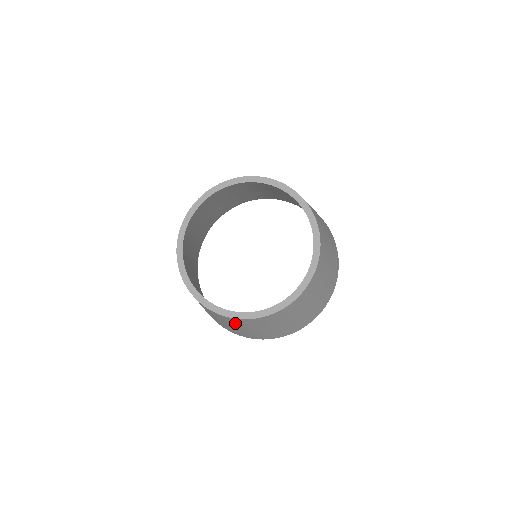
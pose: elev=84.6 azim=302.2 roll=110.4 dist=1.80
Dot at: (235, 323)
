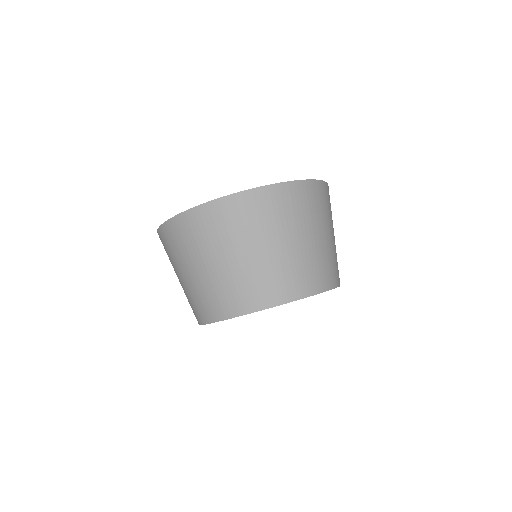
Dot at: occluded
